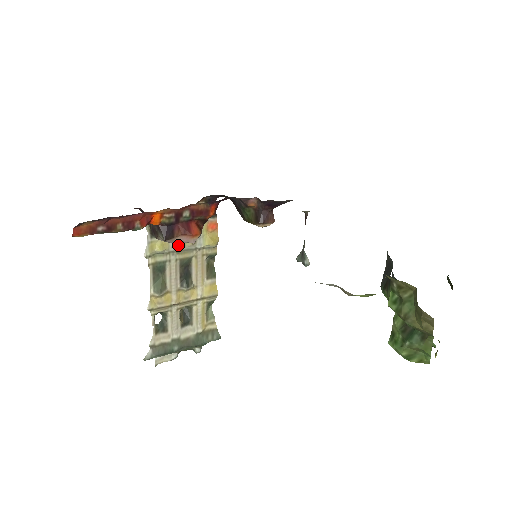
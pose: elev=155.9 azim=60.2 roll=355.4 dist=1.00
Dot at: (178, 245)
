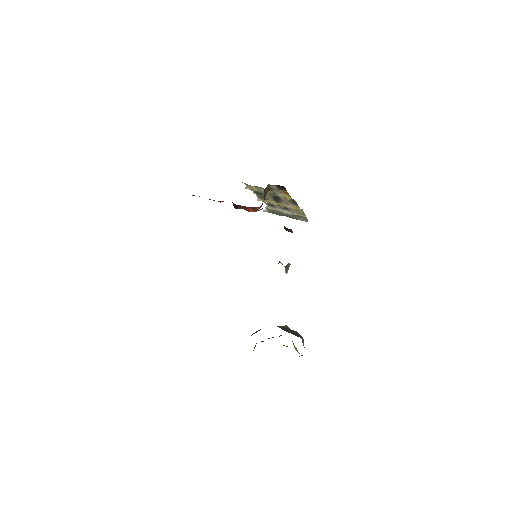
Dot at: occluded
